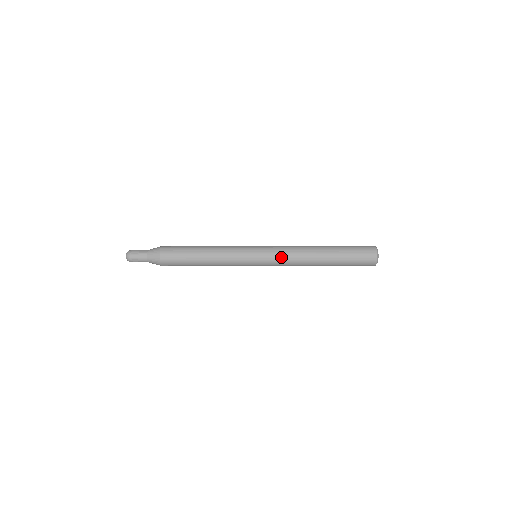
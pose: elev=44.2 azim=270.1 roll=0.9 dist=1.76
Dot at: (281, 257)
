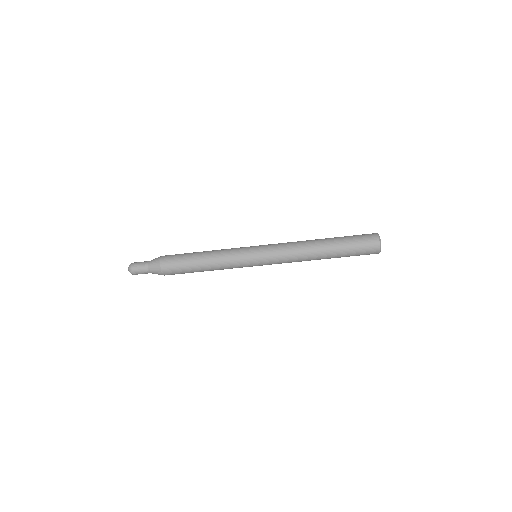
Dot at: (280, 248)
